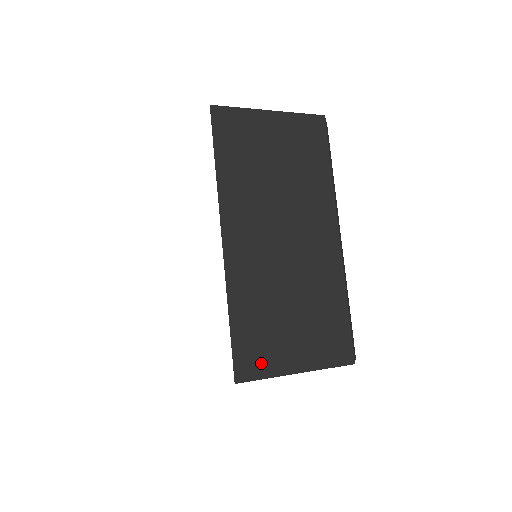
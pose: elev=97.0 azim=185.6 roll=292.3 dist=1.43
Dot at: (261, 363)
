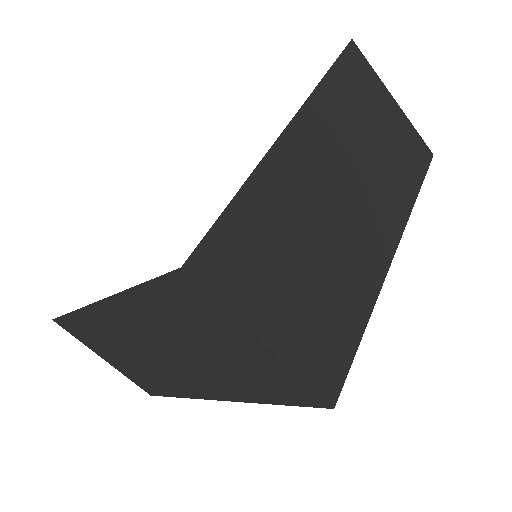
Dot at: (231, 281)
